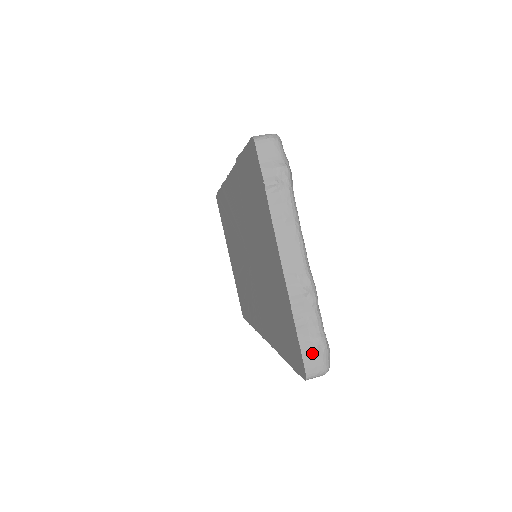
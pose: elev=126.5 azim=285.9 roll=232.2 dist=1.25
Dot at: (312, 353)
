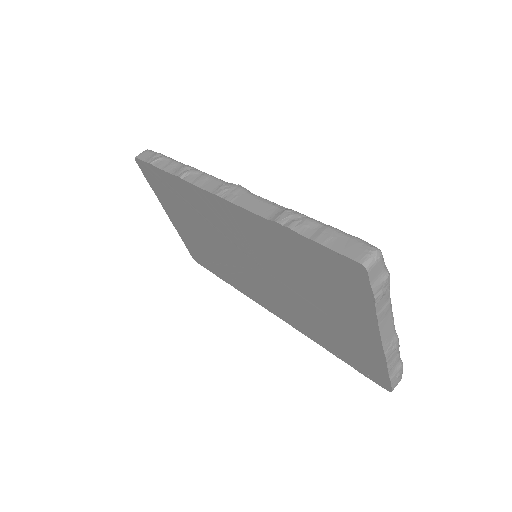
Dot at: (396, 378)
